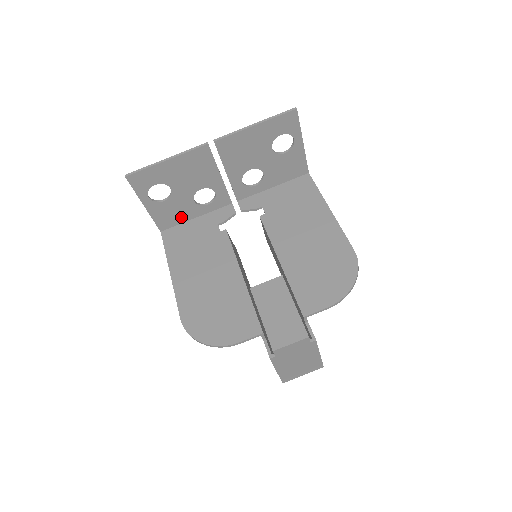
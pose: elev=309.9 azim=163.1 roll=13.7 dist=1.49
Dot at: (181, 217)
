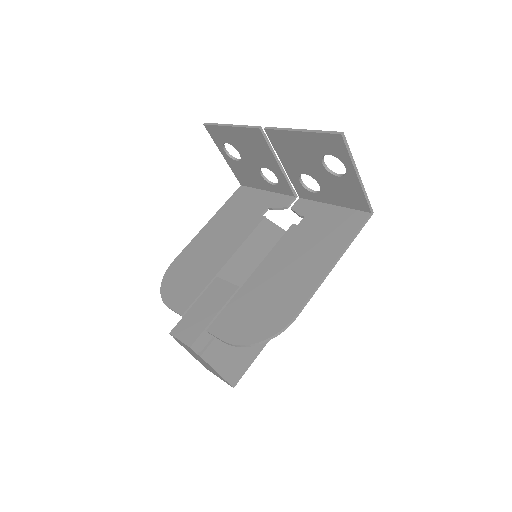
Dot at: (254, 182)
